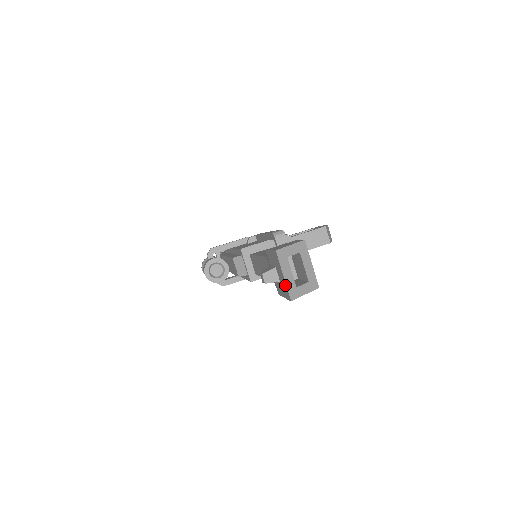
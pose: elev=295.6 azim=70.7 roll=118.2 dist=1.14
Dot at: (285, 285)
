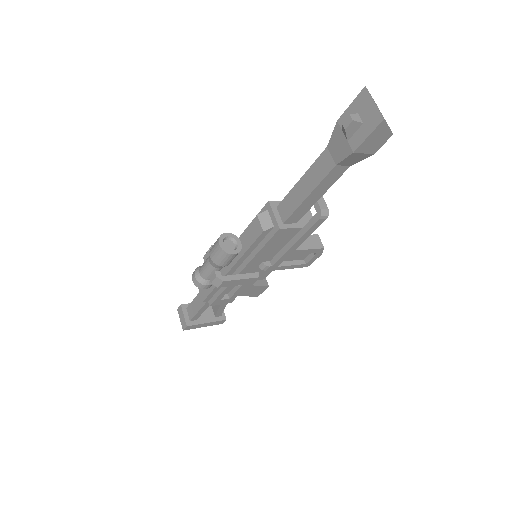
Dot at: (376, 111)
